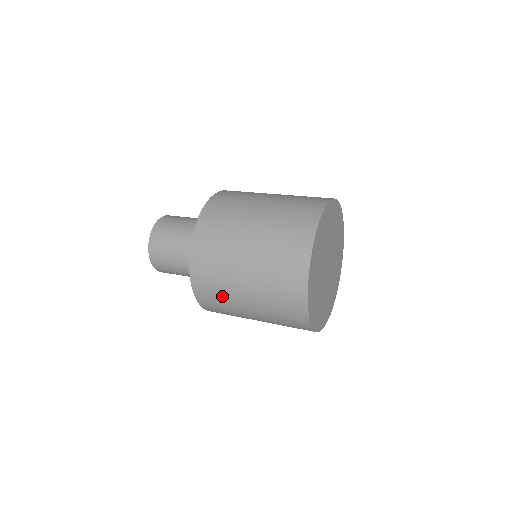
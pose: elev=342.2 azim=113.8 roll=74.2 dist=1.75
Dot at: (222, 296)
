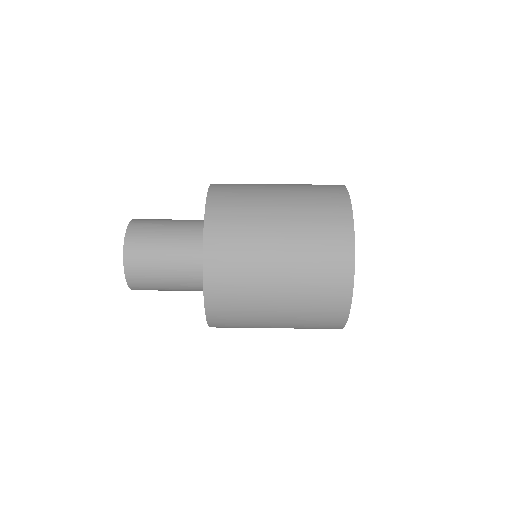
Dot at: occluded
